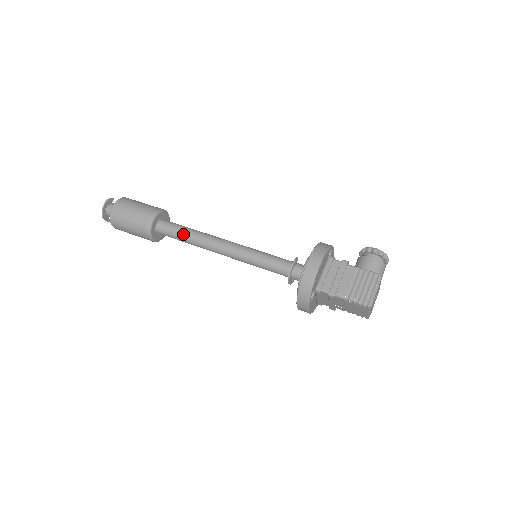
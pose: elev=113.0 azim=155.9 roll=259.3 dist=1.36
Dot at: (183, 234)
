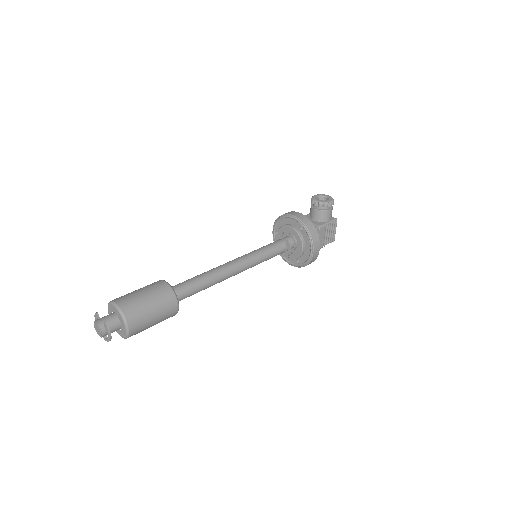
Dot at: occluded
